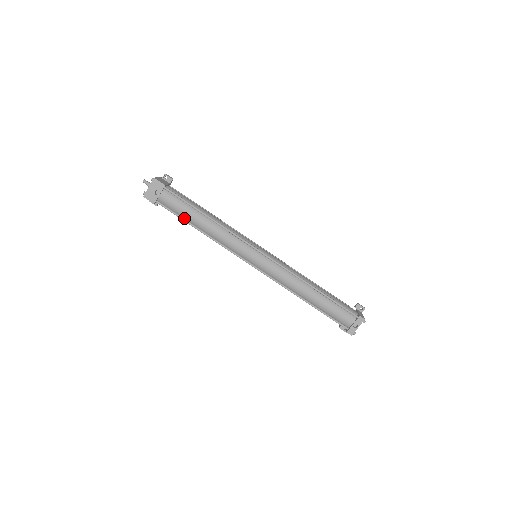
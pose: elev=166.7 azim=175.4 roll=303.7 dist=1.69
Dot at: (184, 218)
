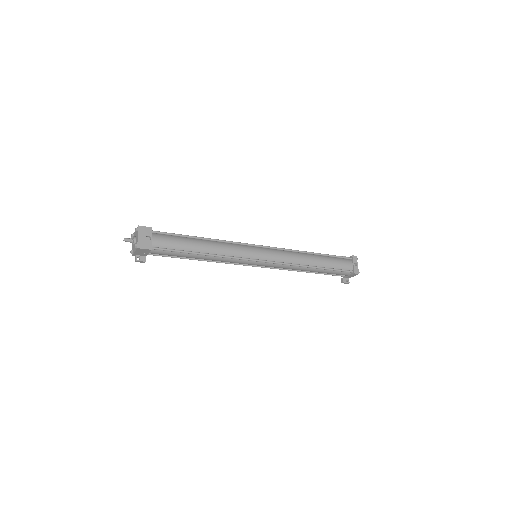
Dot at: (184, 251)
